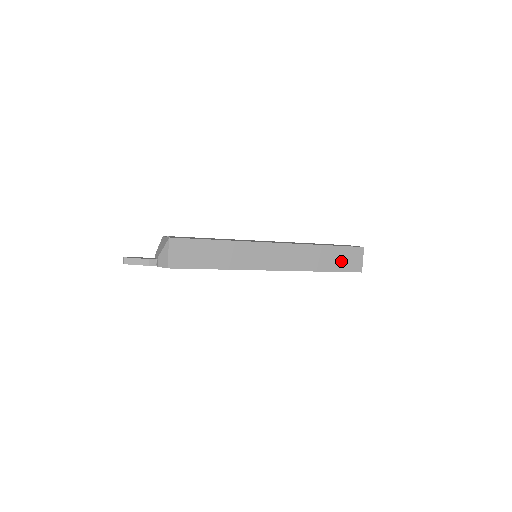
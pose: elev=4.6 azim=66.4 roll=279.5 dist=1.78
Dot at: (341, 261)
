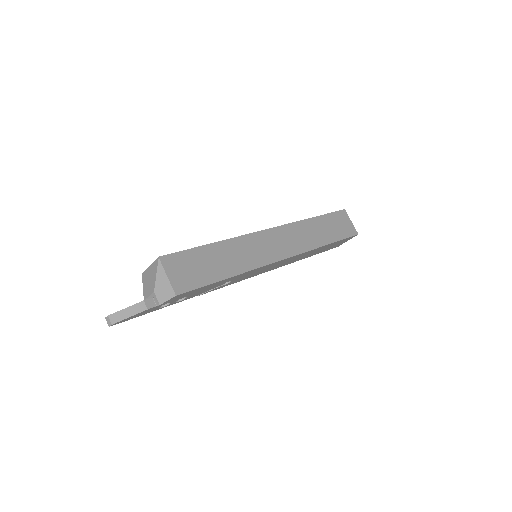
Dot at: (336, 229)
